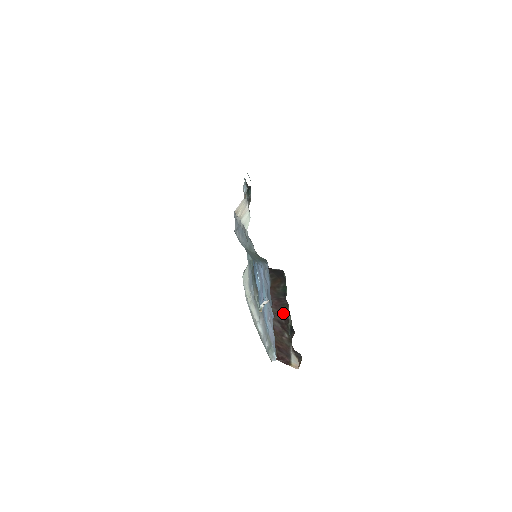
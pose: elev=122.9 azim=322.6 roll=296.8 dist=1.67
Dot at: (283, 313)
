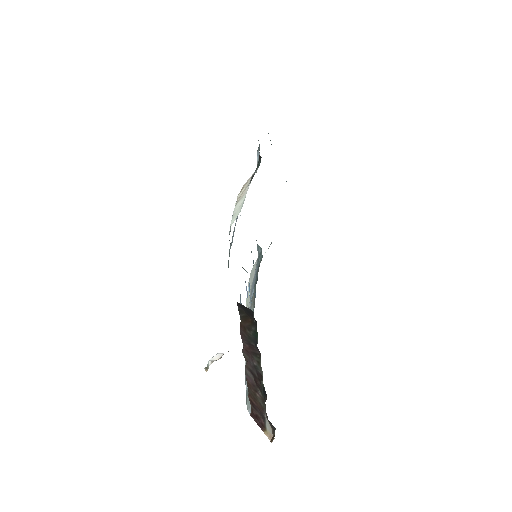
Dot at: (255, 364)
